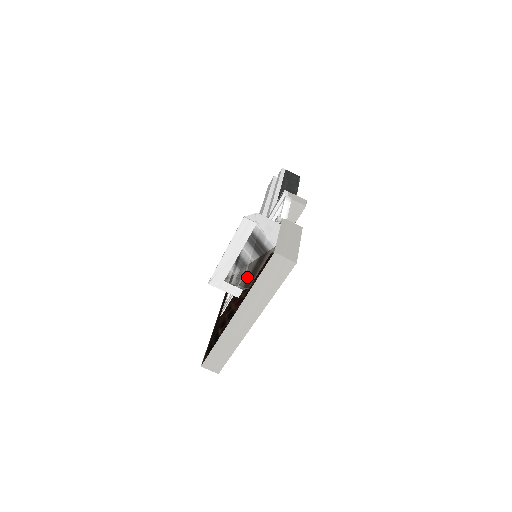
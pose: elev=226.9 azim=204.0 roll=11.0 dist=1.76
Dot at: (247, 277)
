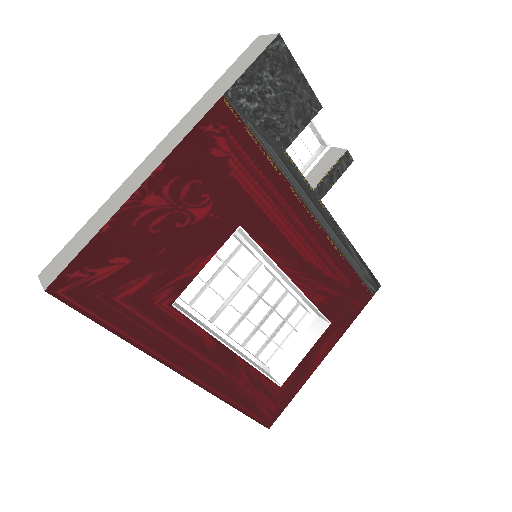
Dot at: occluded
